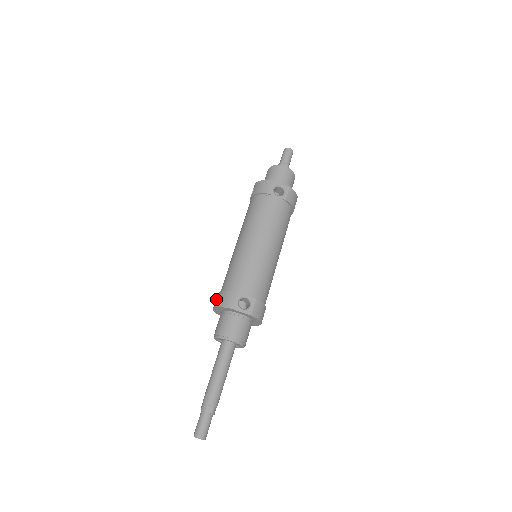
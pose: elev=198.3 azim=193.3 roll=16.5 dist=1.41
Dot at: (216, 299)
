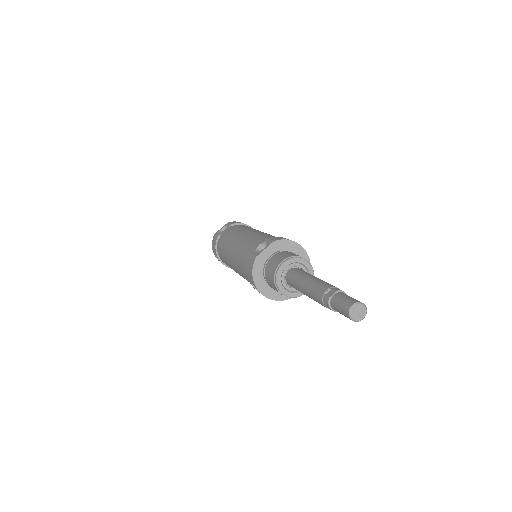
Dot at: occluded
